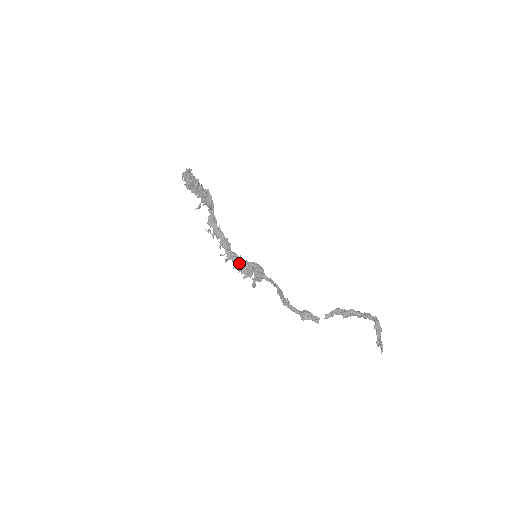
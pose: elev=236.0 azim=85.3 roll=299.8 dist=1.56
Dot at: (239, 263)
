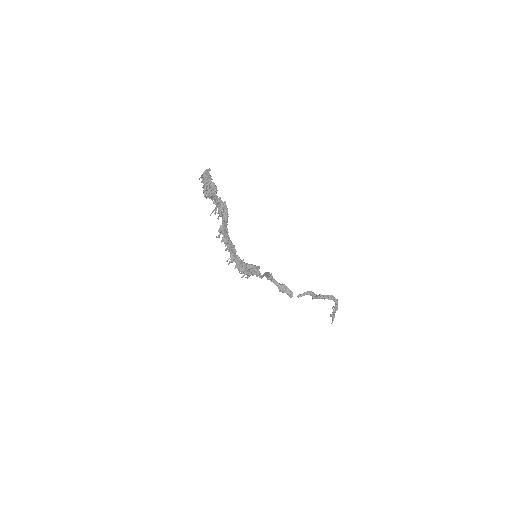
Dot at: (240, 265)
